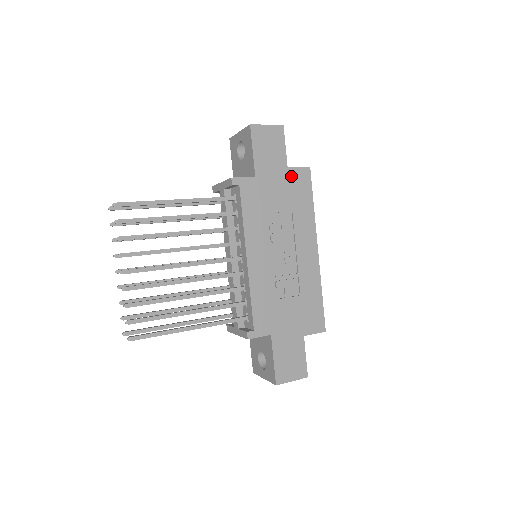
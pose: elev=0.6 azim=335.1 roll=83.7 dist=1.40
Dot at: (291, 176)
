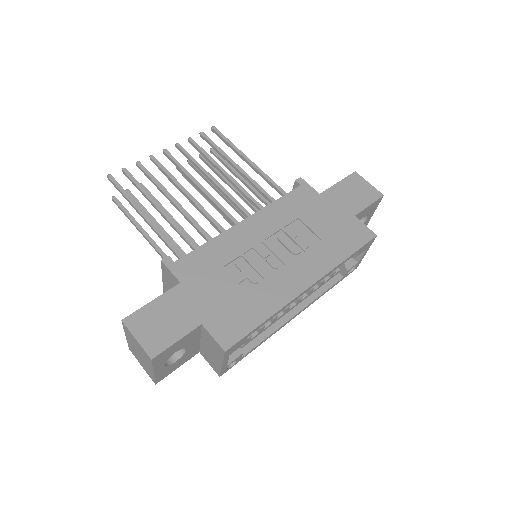
Dot at: (351, 223)
